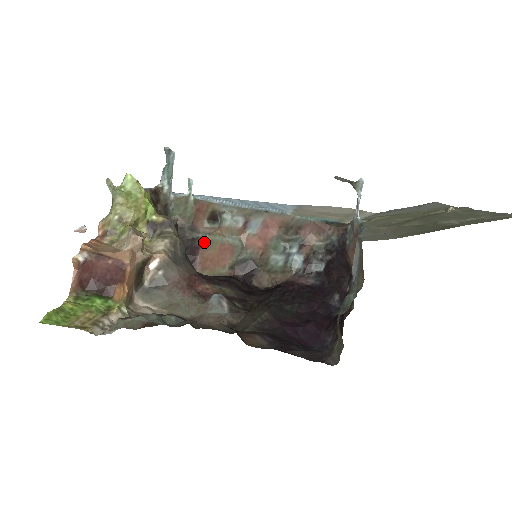
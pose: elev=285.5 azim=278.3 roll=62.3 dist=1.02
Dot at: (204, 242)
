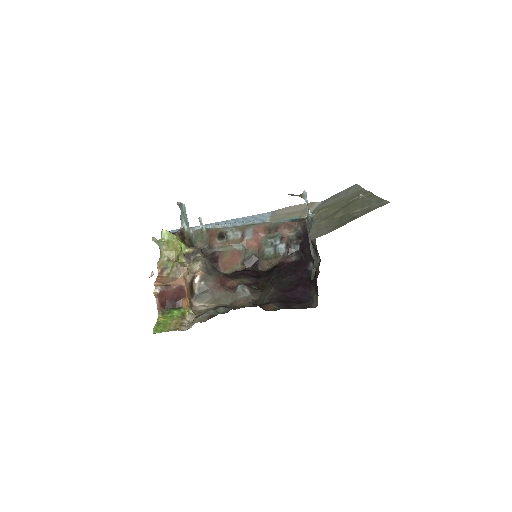
Dot at: (220, 253)
